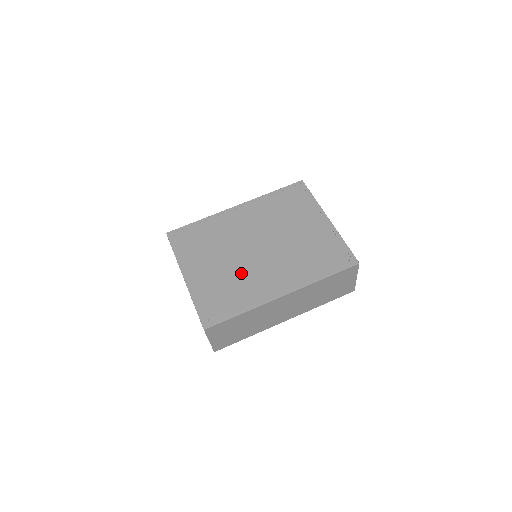
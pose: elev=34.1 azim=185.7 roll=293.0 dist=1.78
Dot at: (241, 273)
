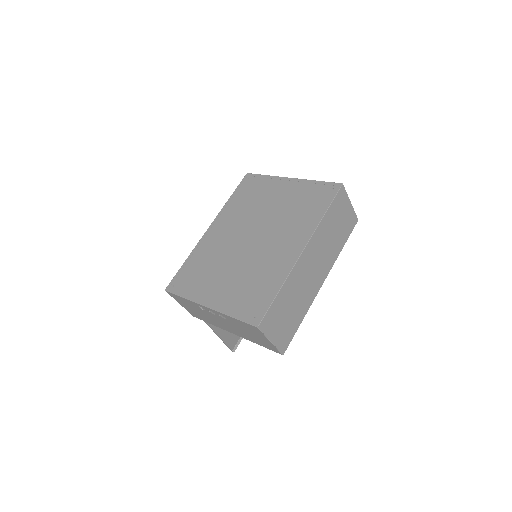
Dot at: (253, 265)
